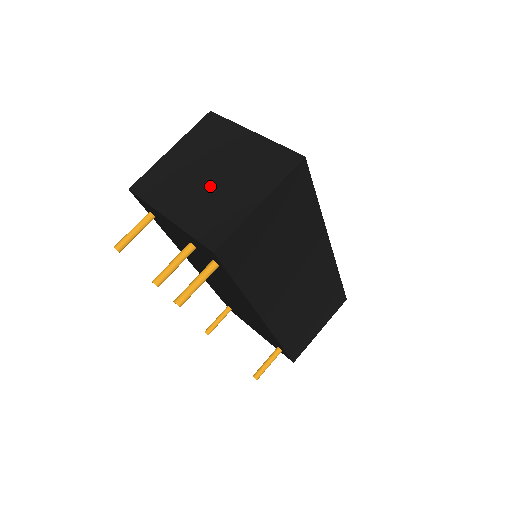
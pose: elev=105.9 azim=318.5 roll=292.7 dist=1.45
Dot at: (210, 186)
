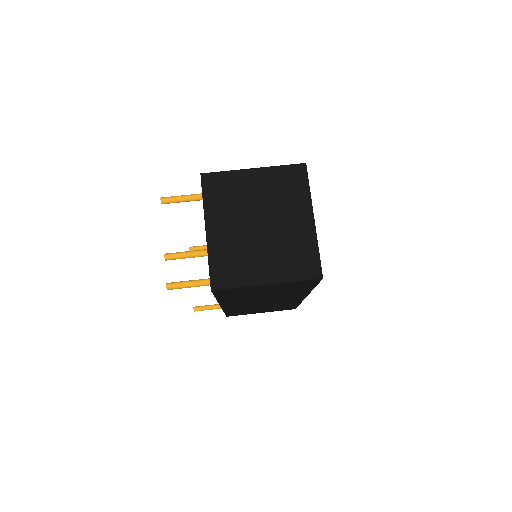
Dot at: (251, 234)
